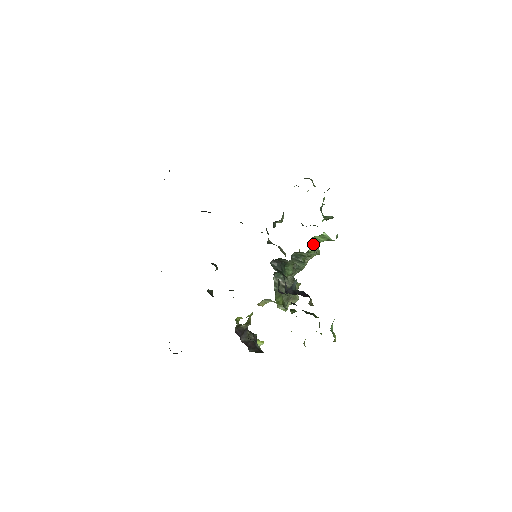
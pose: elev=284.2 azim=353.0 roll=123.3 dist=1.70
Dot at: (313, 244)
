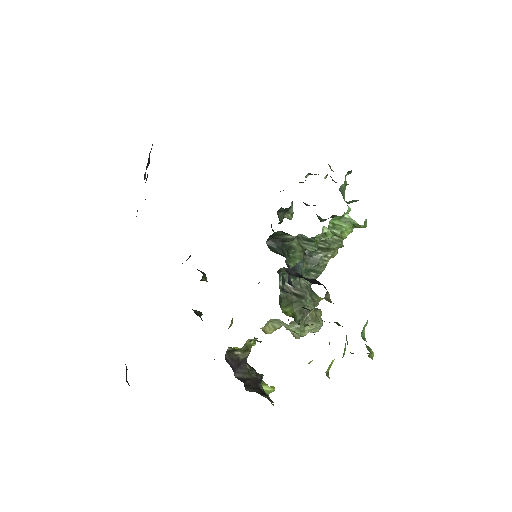
Dot at: occluded
